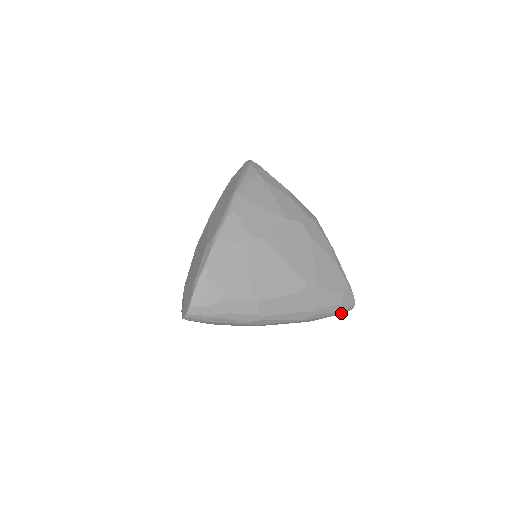
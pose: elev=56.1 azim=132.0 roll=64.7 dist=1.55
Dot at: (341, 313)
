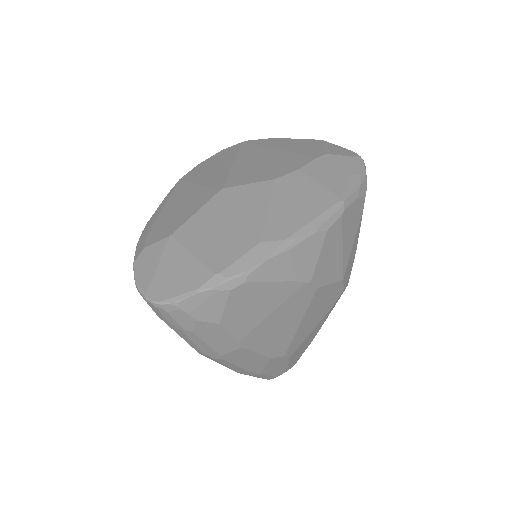
Dot at: occluded
